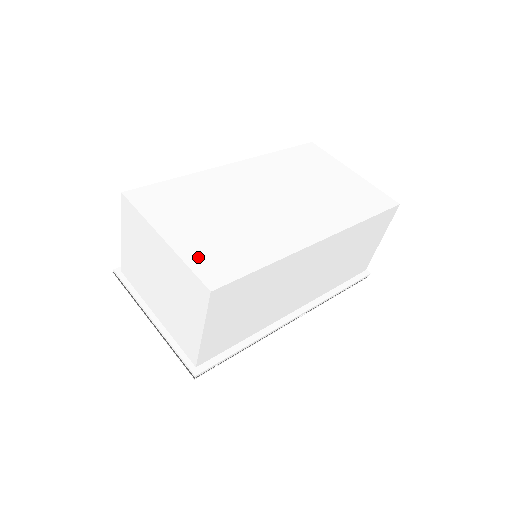
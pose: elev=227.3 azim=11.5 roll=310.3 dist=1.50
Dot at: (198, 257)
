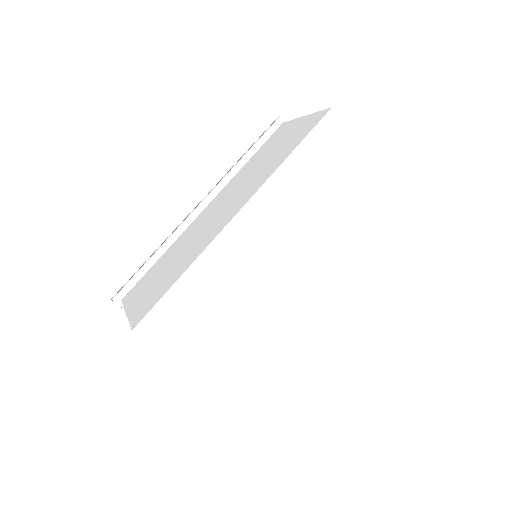
Dot at: (231, 387)
